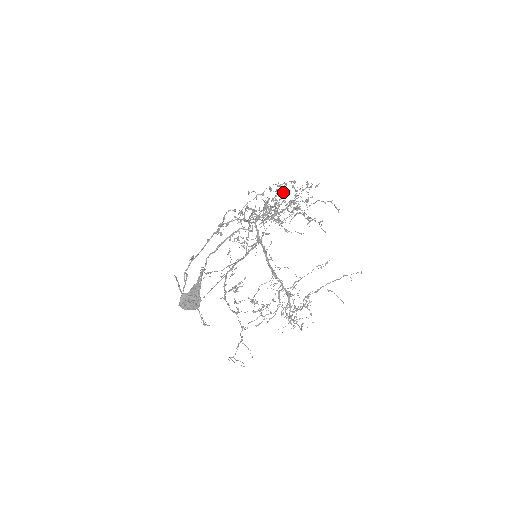
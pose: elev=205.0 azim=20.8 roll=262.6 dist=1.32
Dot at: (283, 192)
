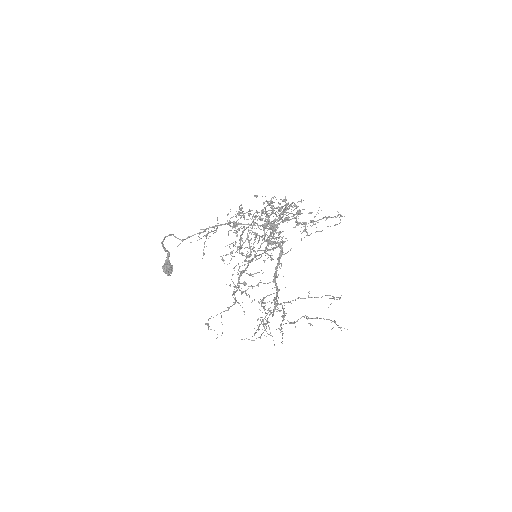
Dot at: (243, 214)
